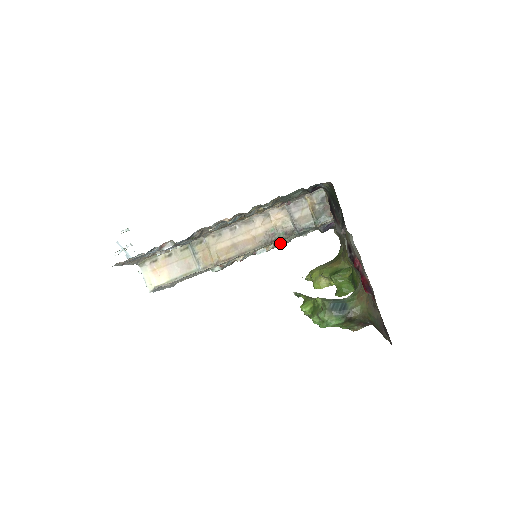
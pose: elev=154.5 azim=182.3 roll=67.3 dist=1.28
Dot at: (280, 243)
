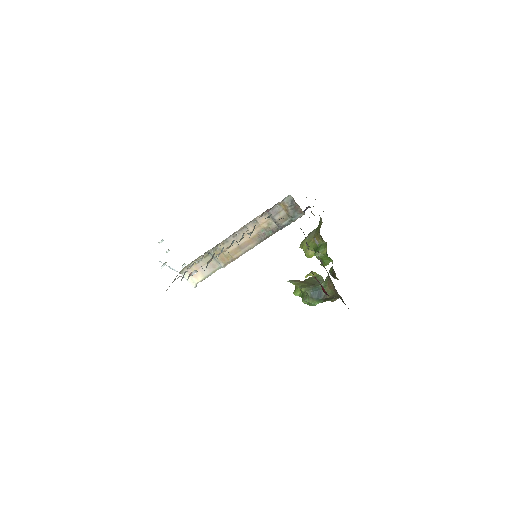
Dot at: occluded
